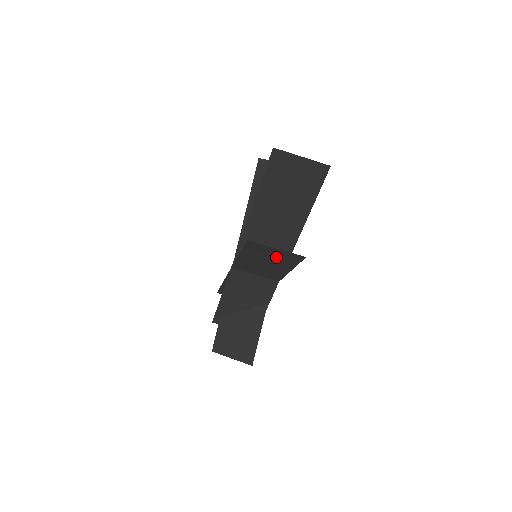
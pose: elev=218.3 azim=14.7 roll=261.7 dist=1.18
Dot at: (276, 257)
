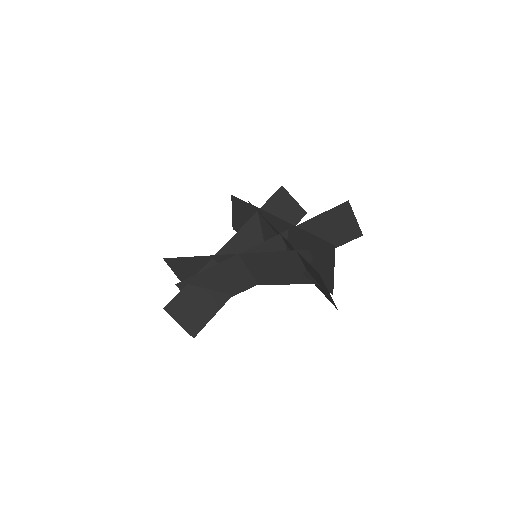
Dot at: (302, 271)
